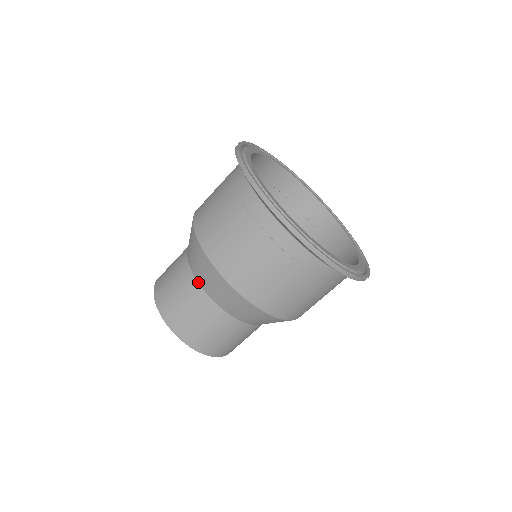
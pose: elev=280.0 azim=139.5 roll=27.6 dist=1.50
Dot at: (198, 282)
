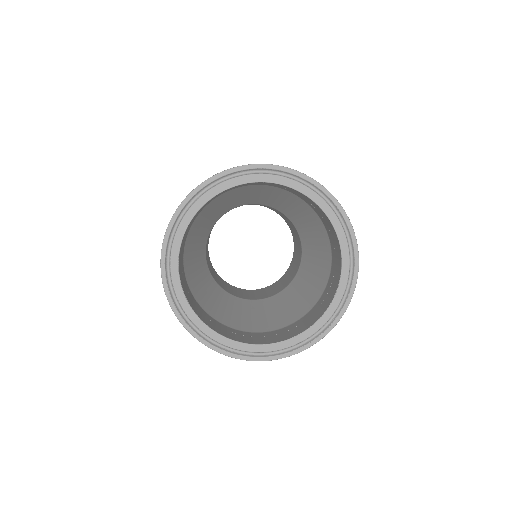
Dot at: occluded
